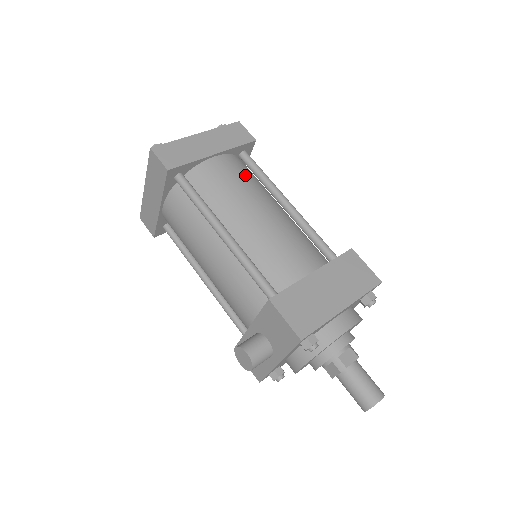
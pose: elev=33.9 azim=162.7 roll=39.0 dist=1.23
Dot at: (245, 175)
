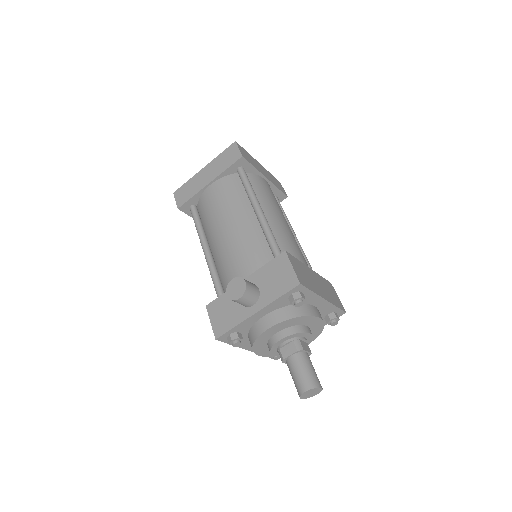
Dot at: occluded
